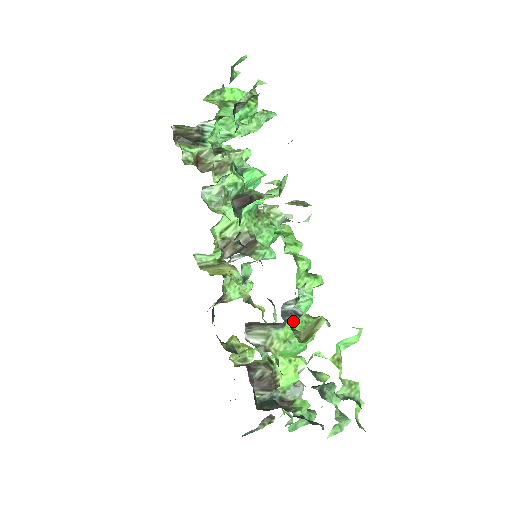
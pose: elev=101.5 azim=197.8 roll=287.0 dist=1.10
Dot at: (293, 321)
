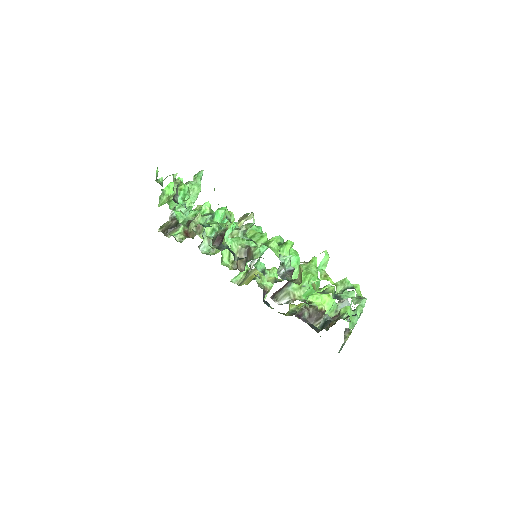
Dot at: (291, 276)
